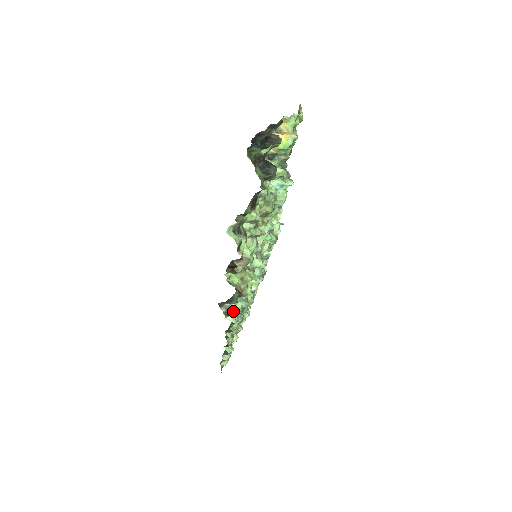
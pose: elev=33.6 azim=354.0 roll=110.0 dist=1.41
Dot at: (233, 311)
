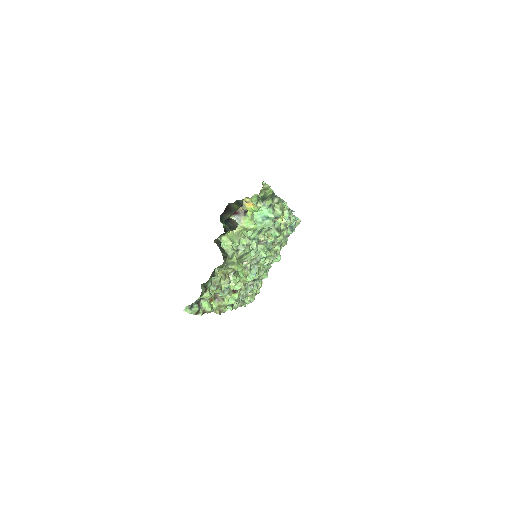
Dot at: occluded
